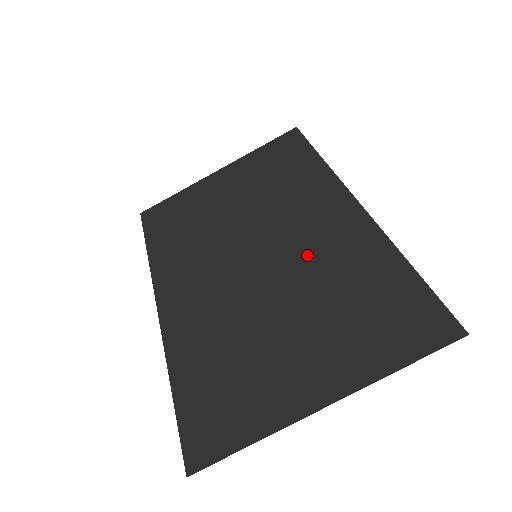
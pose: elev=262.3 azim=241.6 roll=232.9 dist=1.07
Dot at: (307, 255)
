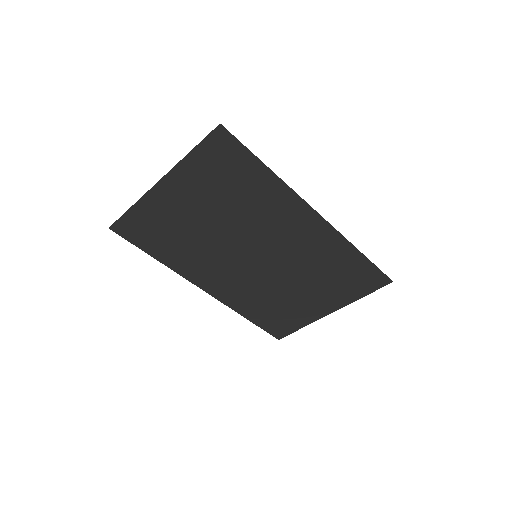
Dot at: (294, 253)
